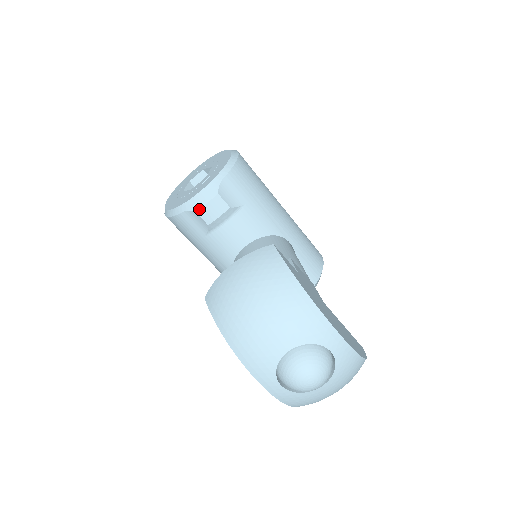
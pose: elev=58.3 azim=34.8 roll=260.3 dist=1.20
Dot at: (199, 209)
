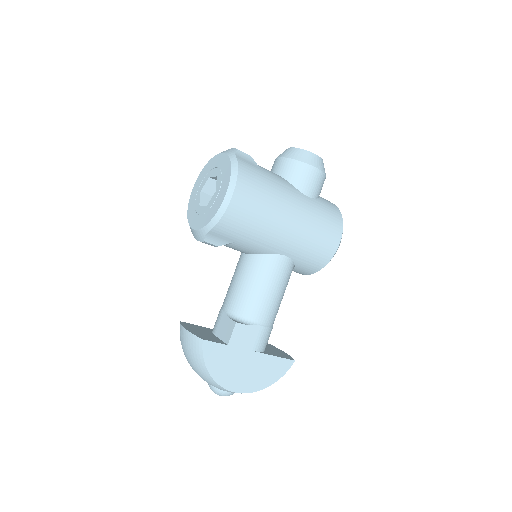
Dot at: (196, 239)
